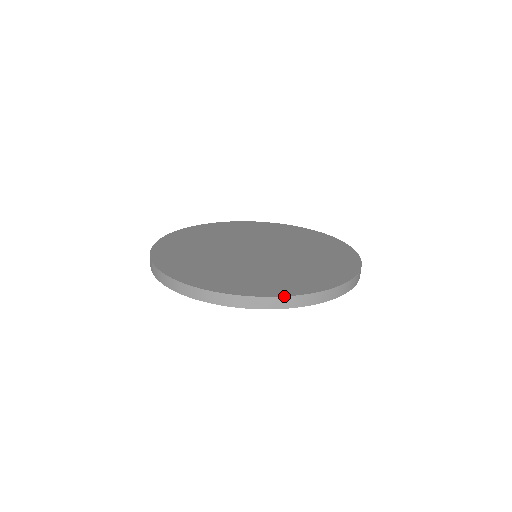
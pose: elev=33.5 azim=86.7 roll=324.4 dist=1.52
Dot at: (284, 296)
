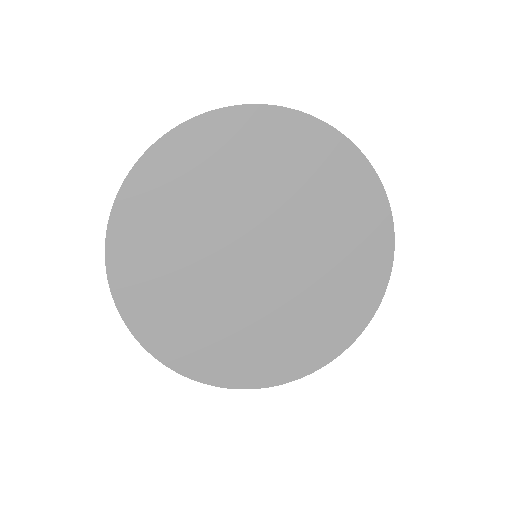
Dot at: occluded
